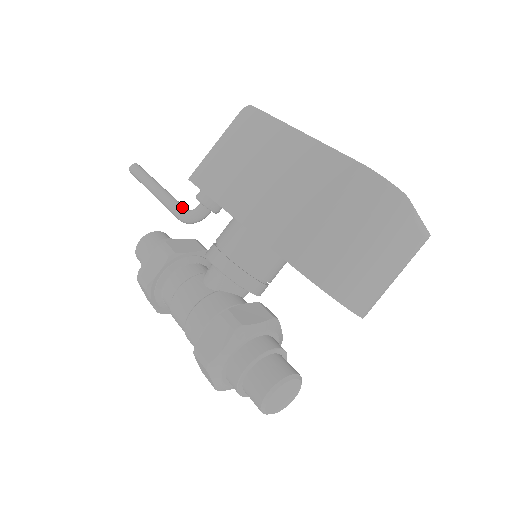
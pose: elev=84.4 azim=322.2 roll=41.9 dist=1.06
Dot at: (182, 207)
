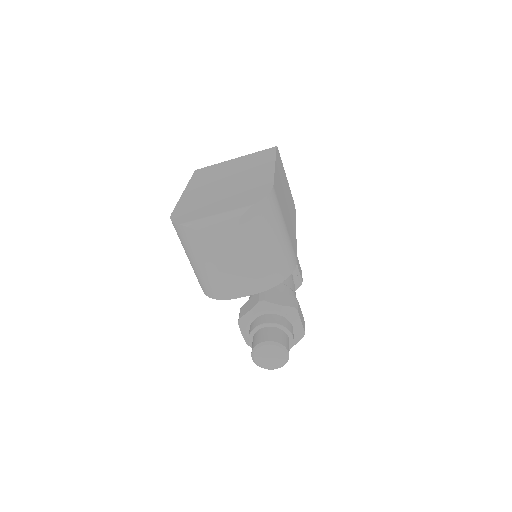
Dot at: occluded
